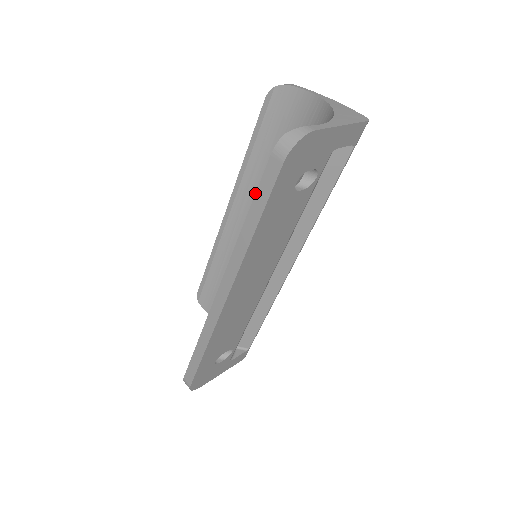
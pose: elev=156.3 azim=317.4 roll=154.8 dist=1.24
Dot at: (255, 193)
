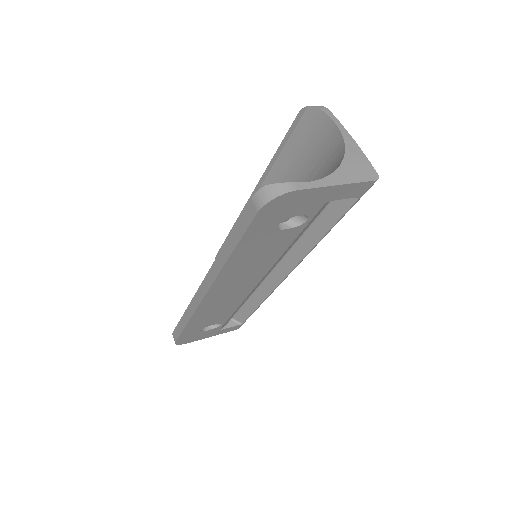
Dot at: occluded
